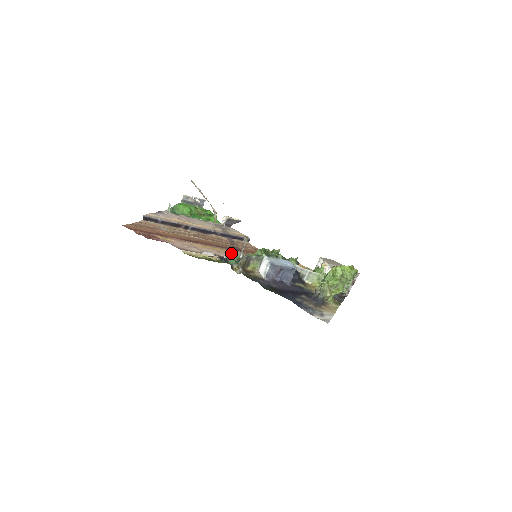
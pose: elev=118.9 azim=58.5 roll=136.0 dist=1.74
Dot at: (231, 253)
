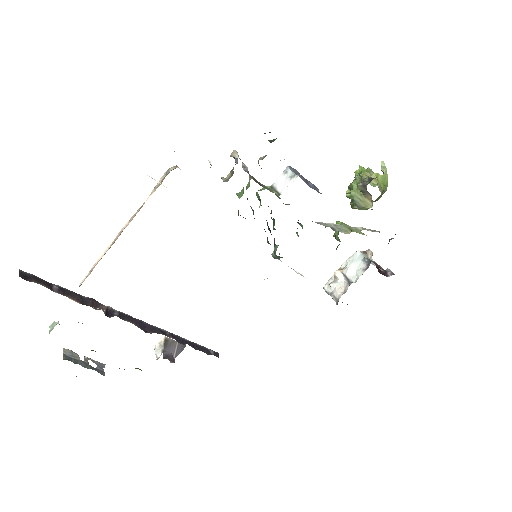
Dot at: occluded
